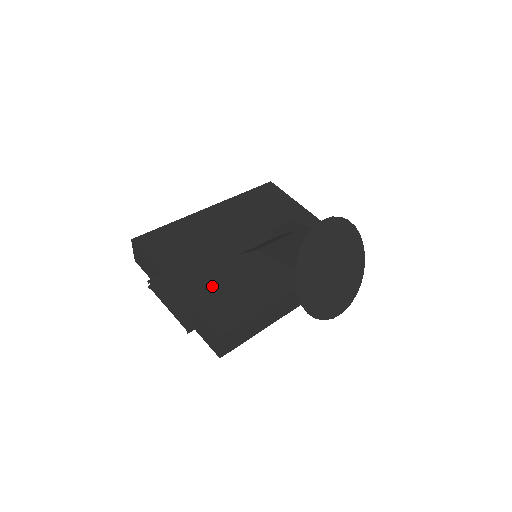
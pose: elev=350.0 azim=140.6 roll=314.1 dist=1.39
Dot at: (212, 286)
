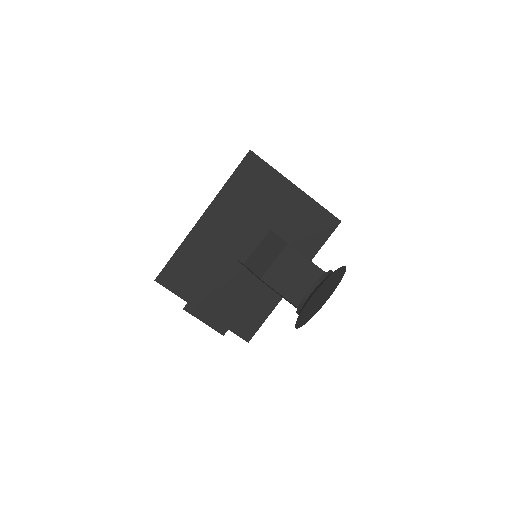
Dot at: (231, 304)
